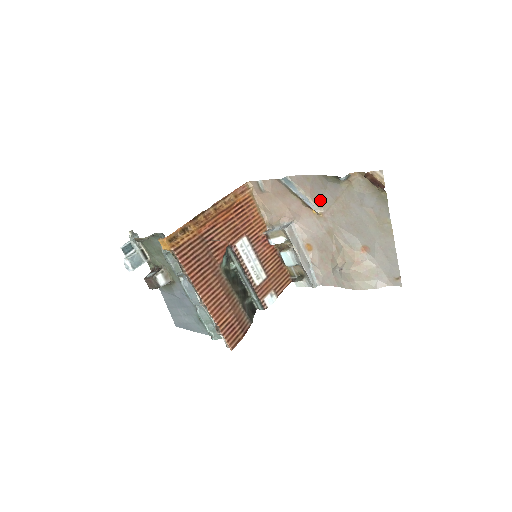
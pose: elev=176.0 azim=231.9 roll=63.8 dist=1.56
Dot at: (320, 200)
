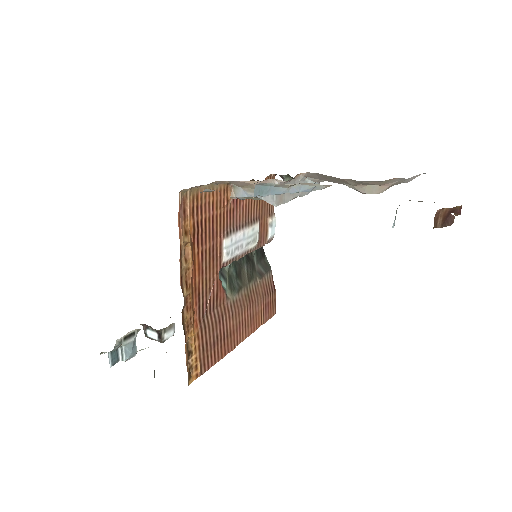
Dot at: occluded
